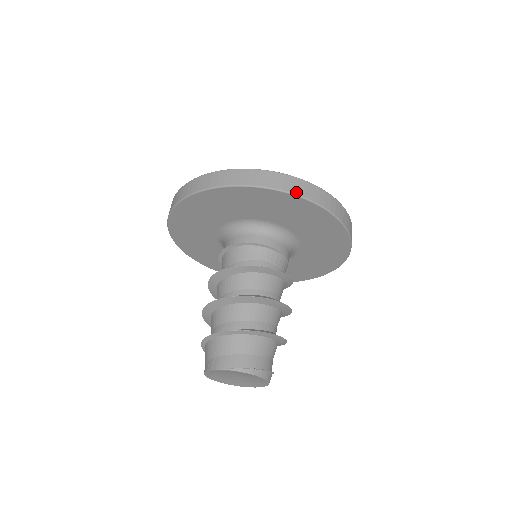
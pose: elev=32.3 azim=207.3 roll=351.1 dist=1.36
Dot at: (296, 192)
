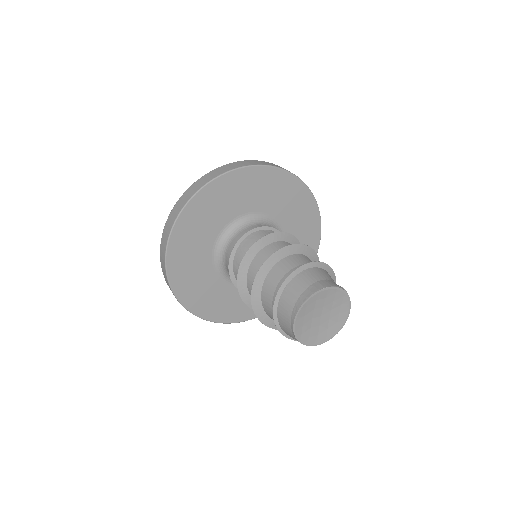
Dot at: (310, 190)
